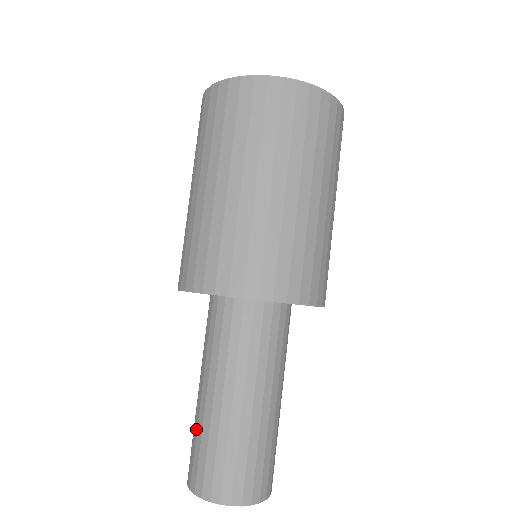
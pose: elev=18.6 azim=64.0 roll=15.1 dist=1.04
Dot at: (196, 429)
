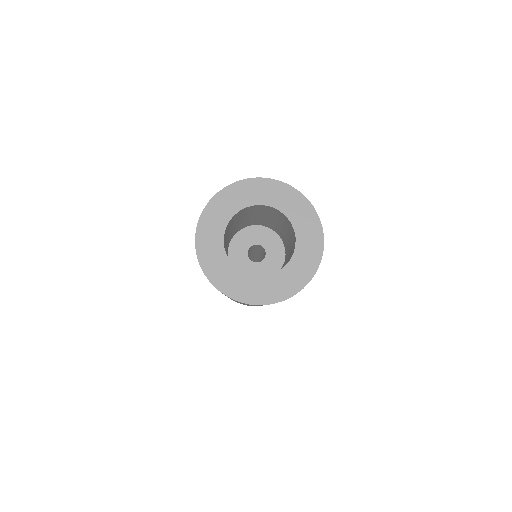
Dot at: occluded
